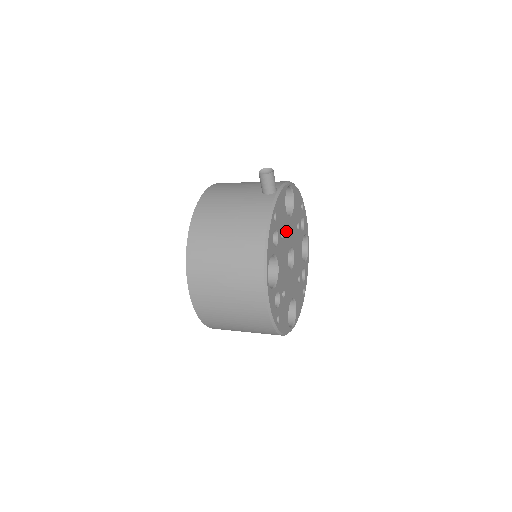
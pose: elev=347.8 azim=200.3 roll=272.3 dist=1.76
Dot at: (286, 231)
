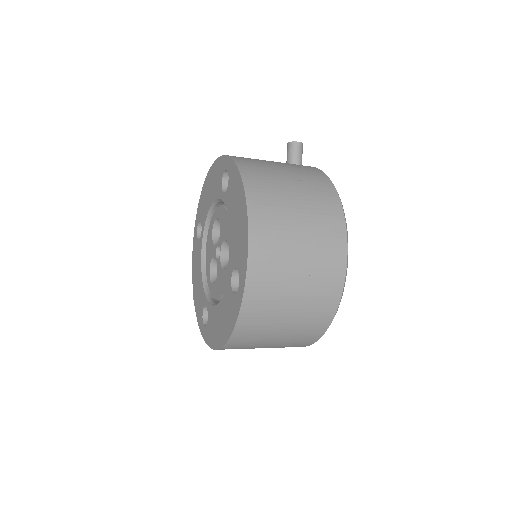
Dot at: occluded
